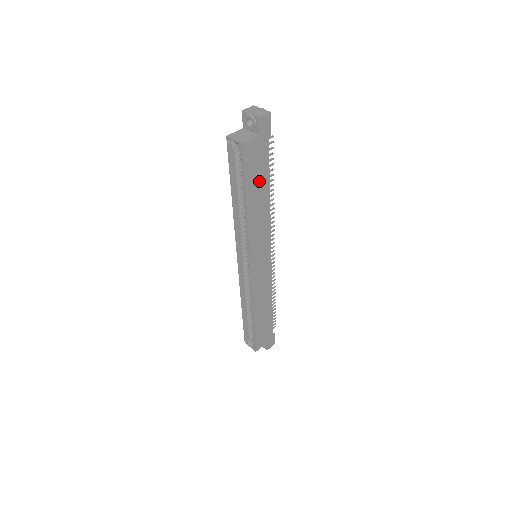
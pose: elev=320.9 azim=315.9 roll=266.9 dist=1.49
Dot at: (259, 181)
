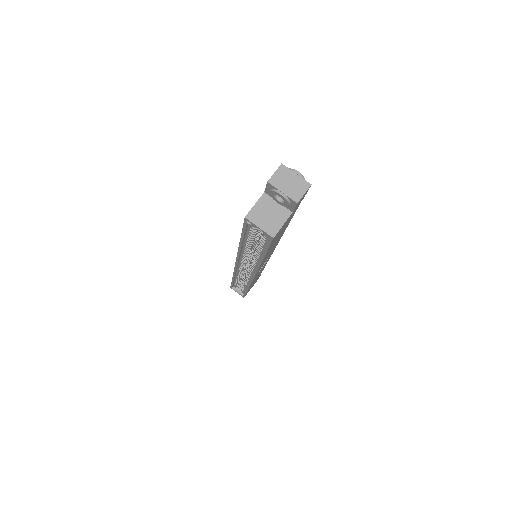
Dot at: (280, 234)
